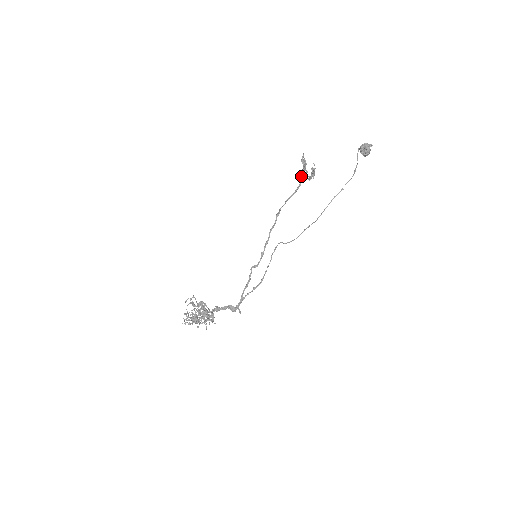
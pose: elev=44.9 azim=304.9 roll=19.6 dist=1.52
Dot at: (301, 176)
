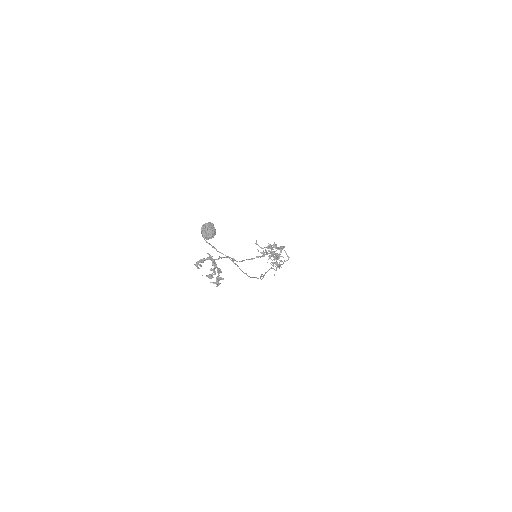
Dot at: (210, 259)
